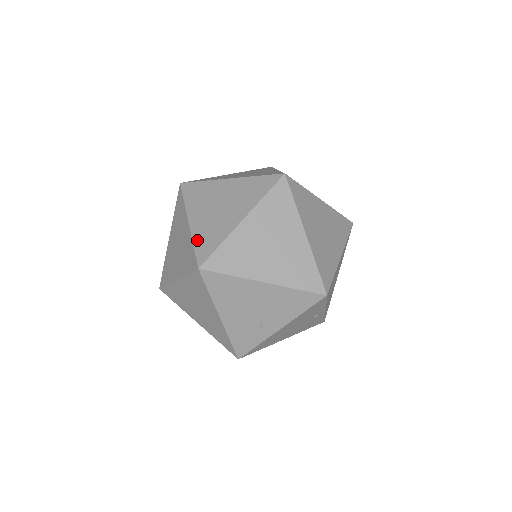
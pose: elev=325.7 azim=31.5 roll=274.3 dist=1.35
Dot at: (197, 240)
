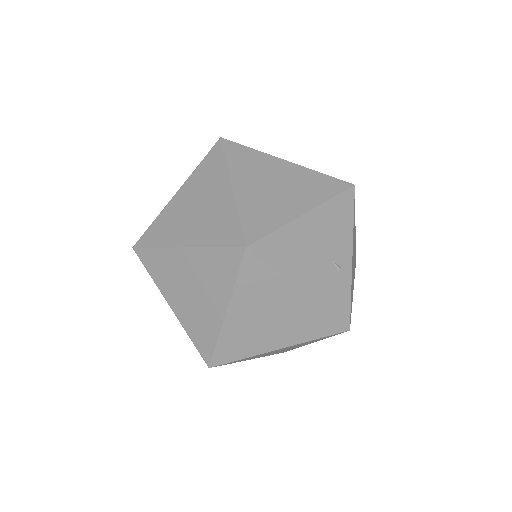
Dot at: (212, 241)
